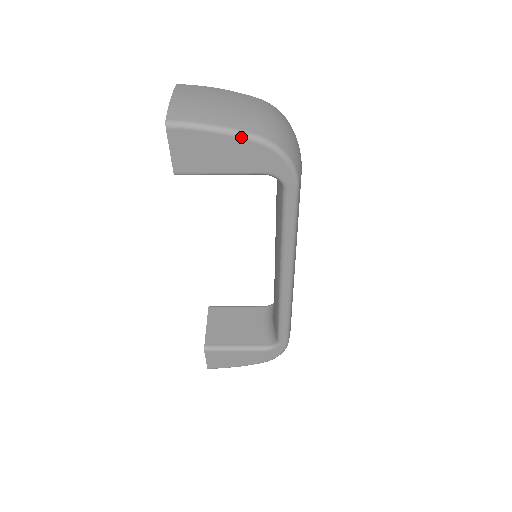
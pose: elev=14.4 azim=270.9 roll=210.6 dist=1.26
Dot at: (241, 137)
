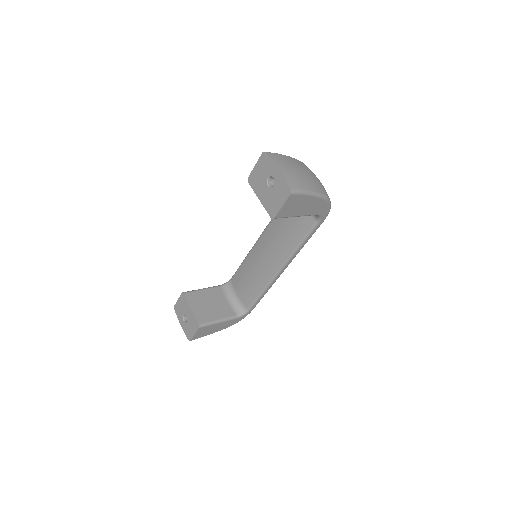
Dot at: (320, 197)
